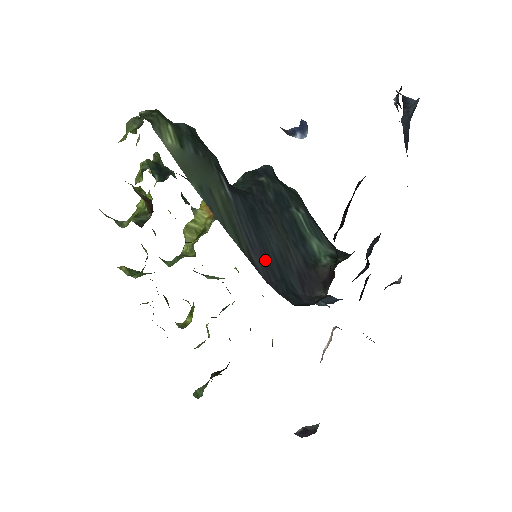
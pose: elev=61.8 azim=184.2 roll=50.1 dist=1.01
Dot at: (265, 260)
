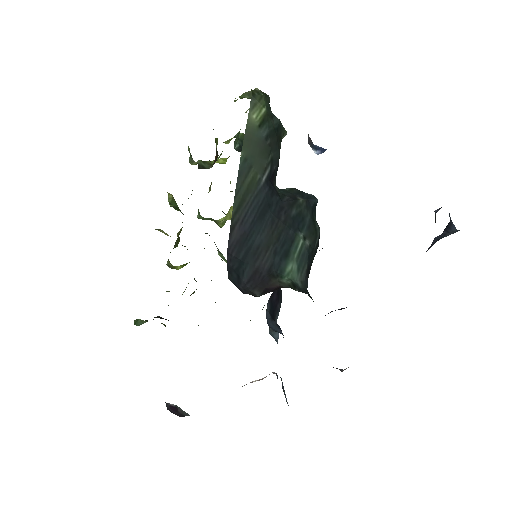
Dot at: (242, 239)
